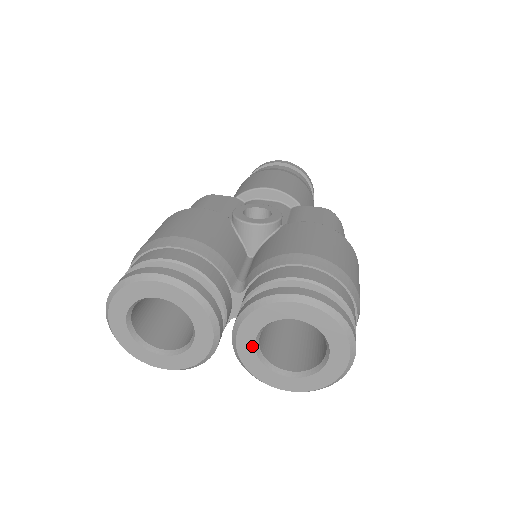
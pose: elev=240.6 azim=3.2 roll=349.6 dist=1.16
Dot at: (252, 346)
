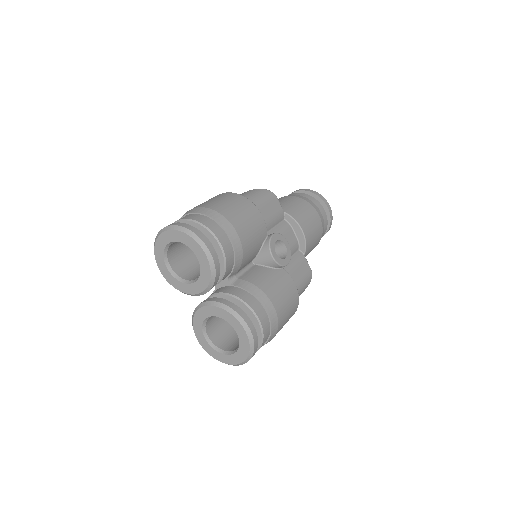
Dot at: (208, 315)
